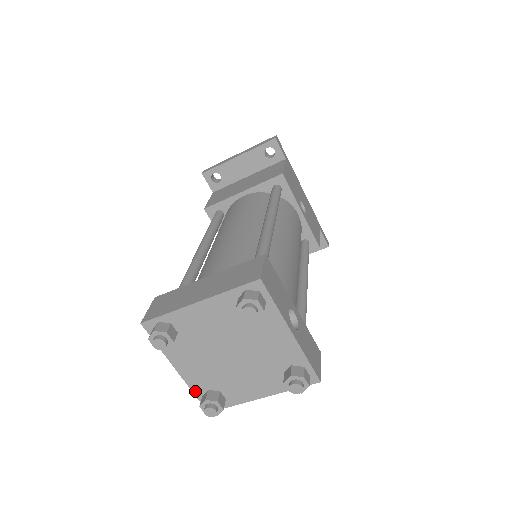
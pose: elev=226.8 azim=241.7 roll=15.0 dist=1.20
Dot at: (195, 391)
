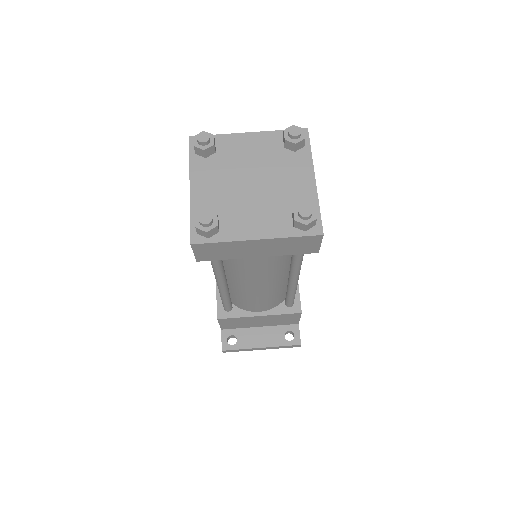
Dot at: (193, 214)
